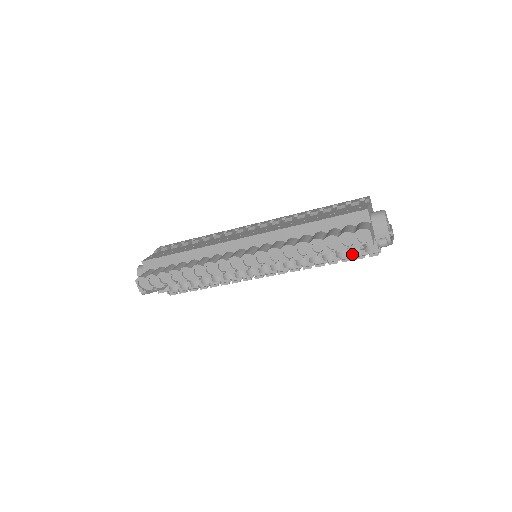
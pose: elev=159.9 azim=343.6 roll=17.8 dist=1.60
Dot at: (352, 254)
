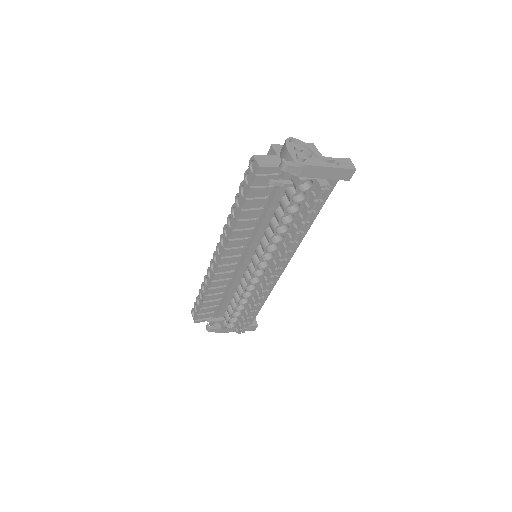
Dot at: (289, 201)
